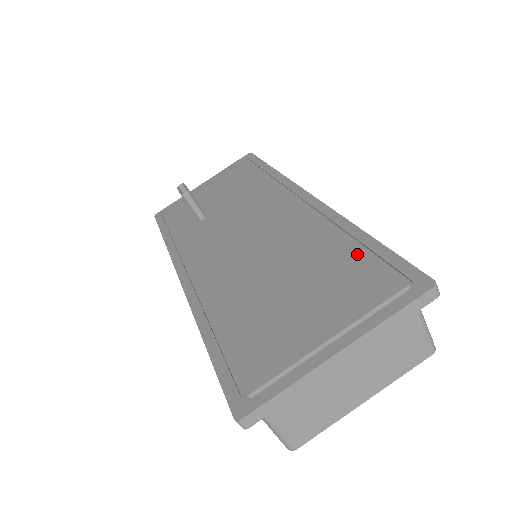
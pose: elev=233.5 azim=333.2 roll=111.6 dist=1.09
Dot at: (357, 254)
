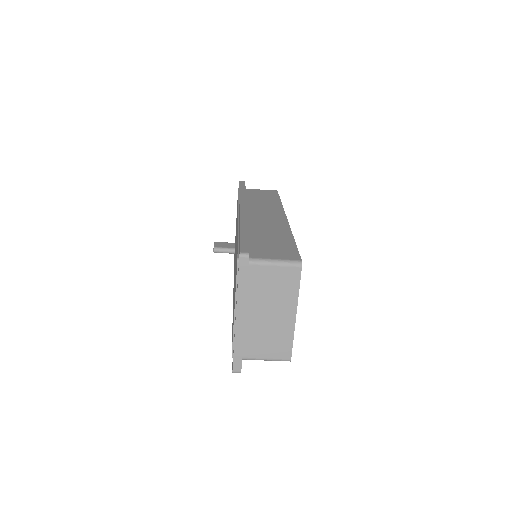
Dot at: occluded
